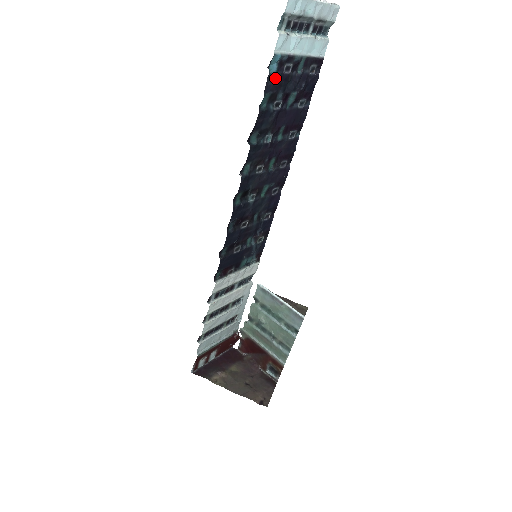
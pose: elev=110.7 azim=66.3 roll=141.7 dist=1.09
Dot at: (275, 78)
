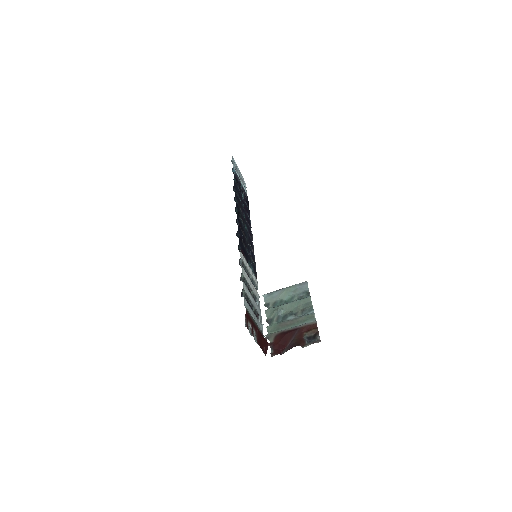
Dot at: (235, 177)
